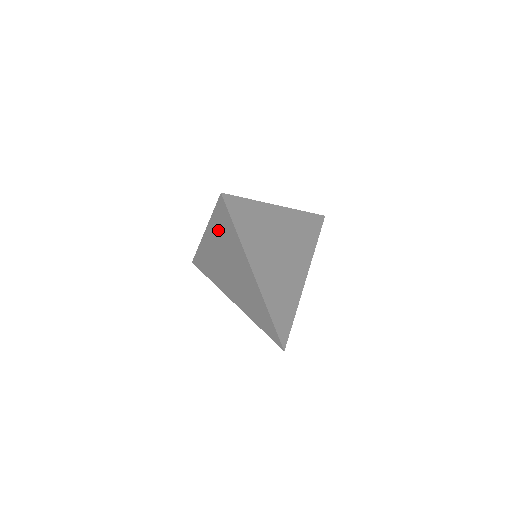
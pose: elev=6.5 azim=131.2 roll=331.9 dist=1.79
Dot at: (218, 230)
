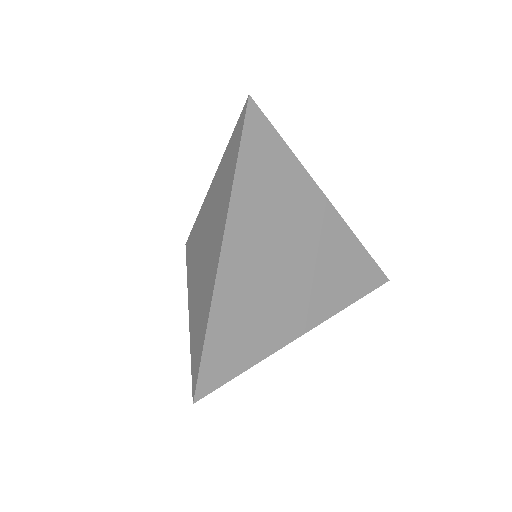
Dot at: (222, 172)
